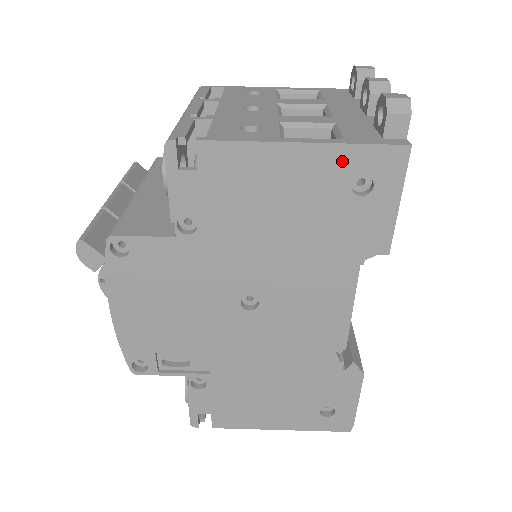
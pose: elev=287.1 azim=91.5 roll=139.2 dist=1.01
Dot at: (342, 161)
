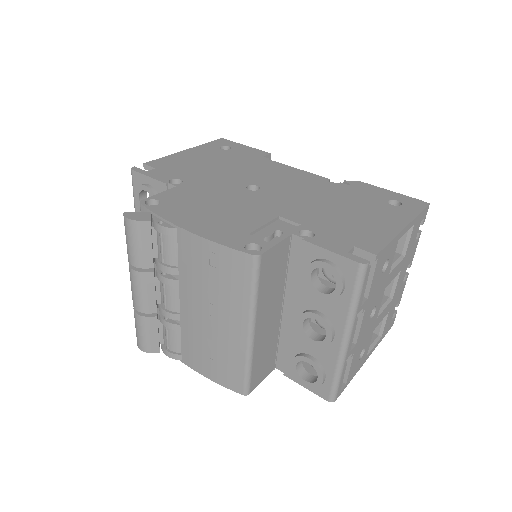
Dot at: (207, 147)
